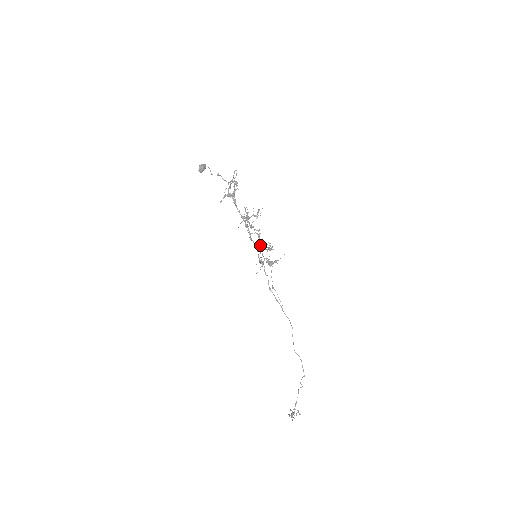
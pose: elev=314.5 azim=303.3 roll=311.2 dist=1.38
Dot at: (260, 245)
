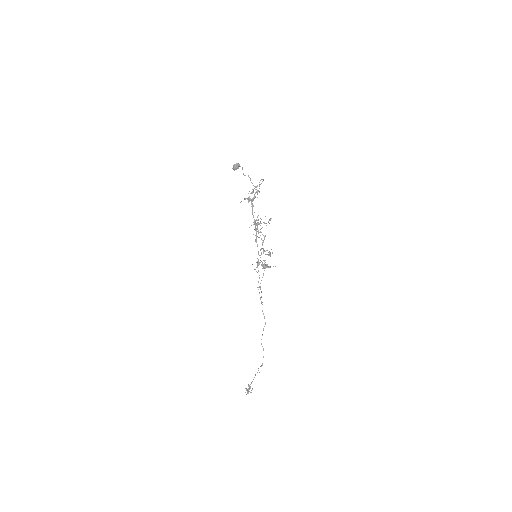
Dot at: (261, 249)
